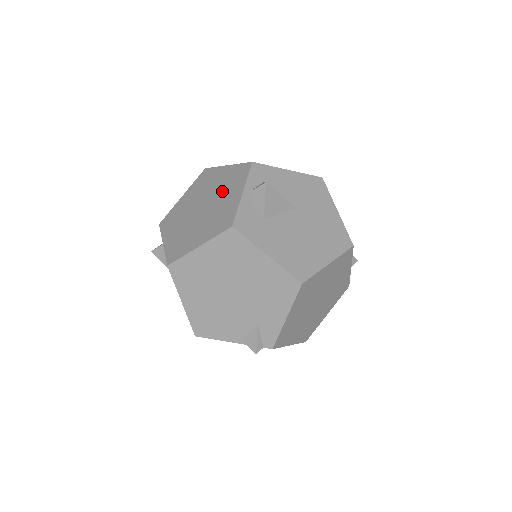
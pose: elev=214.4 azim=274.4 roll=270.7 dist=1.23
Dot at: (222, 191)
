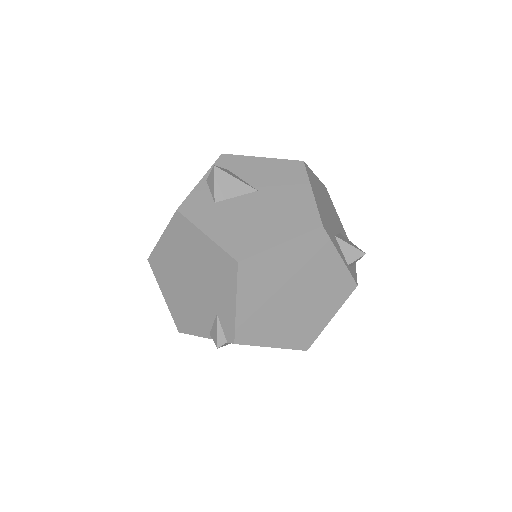
Dot at: occluded
